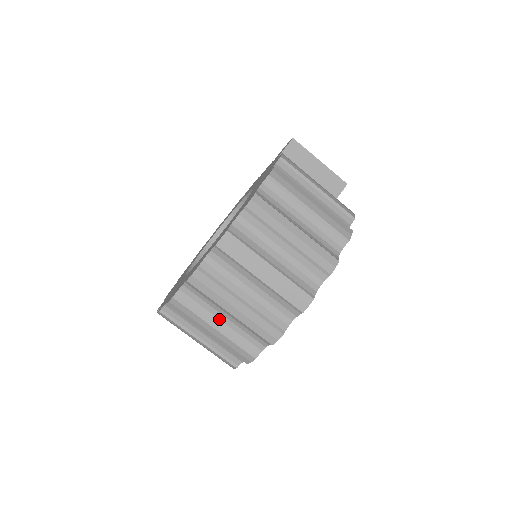
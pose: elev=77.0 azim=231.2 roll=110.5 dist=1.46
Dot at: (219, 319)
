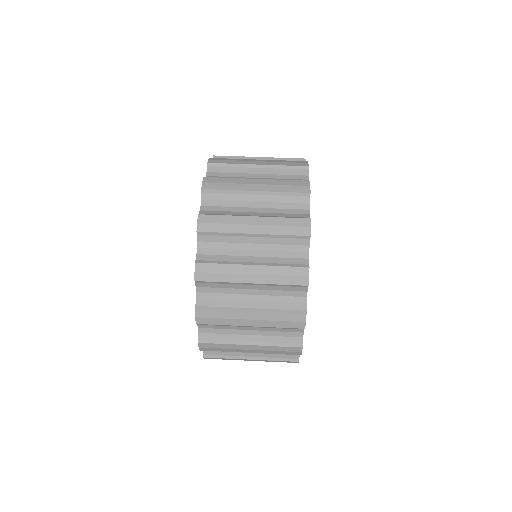
Dot at: (250, 256)
